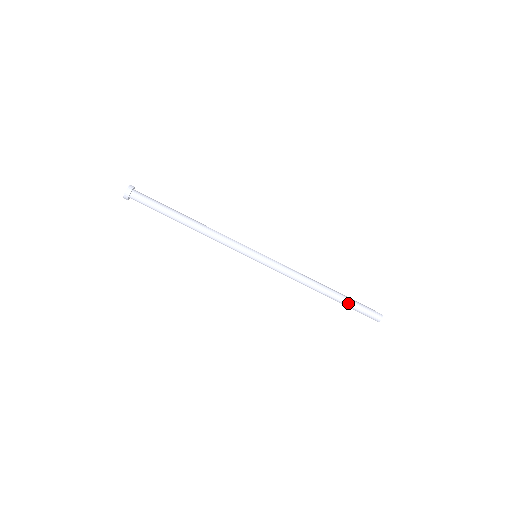
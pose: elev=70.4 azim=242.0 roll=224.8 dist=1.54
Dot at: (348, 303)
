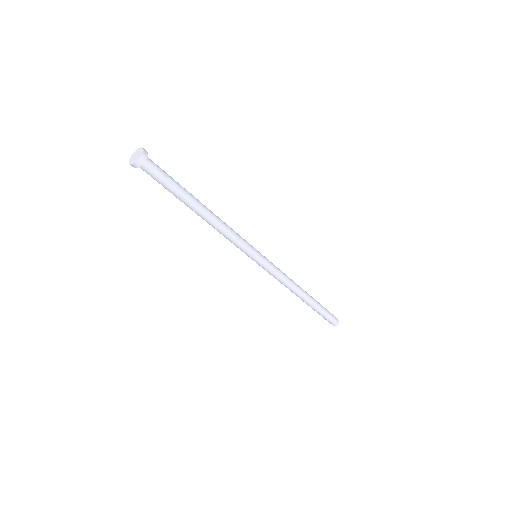
Dot at: (314, 310)
